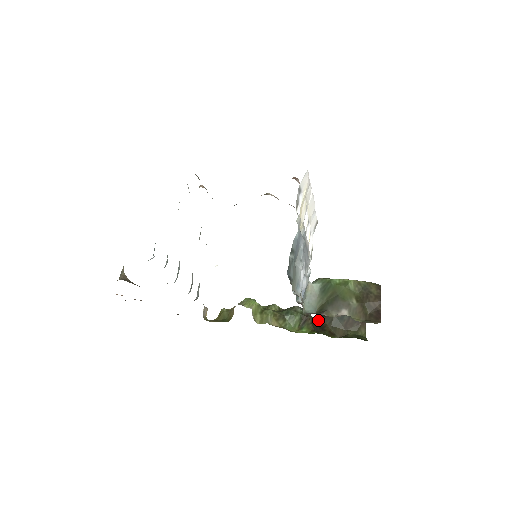
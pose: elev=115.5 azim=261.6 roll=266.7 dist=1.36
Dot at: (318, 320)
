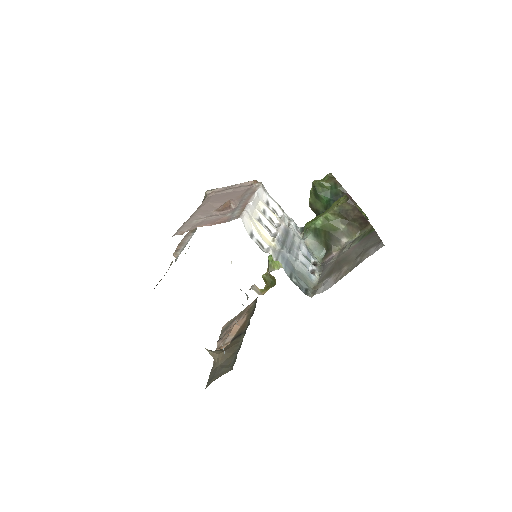
Dot at: occluded
